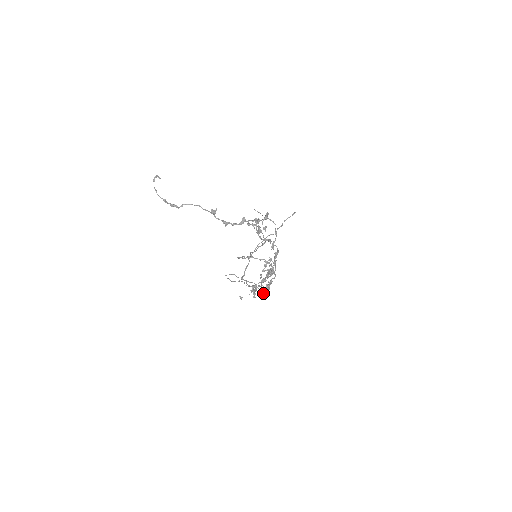
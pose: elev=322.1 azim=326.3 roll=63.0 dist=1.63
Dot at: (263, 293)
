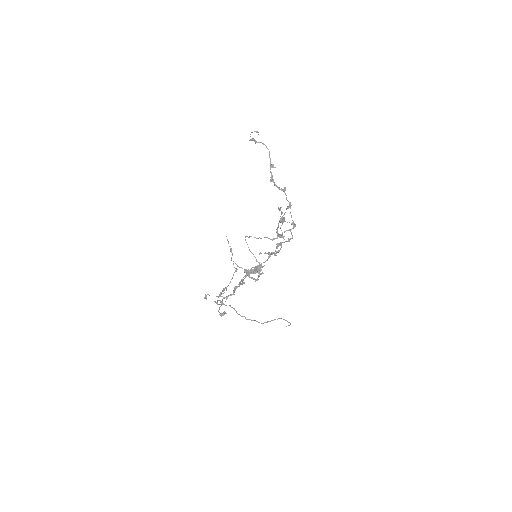
Dot at: (224, 314)
